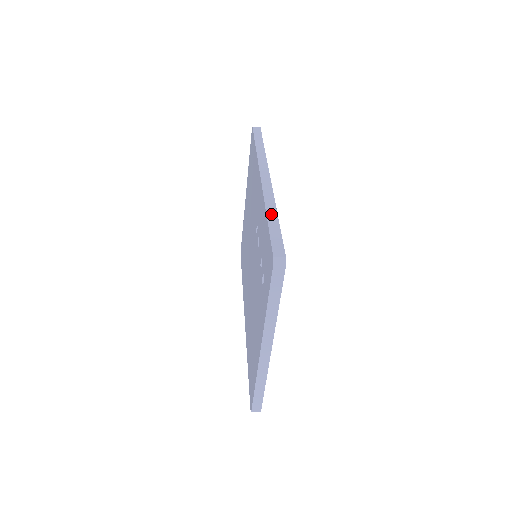
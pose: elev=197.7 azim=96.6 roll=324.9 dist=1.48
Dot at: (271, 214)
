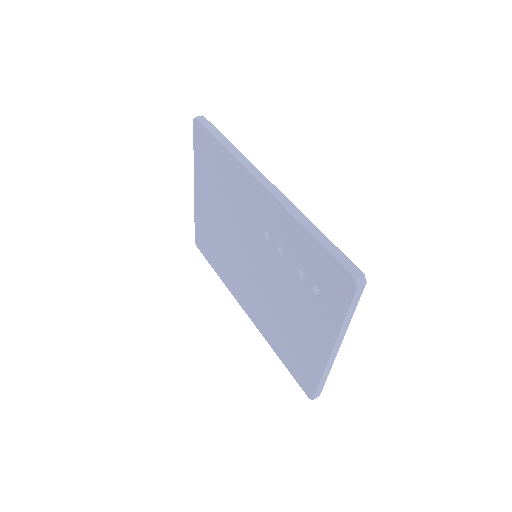
Dot at: (310, 228)
